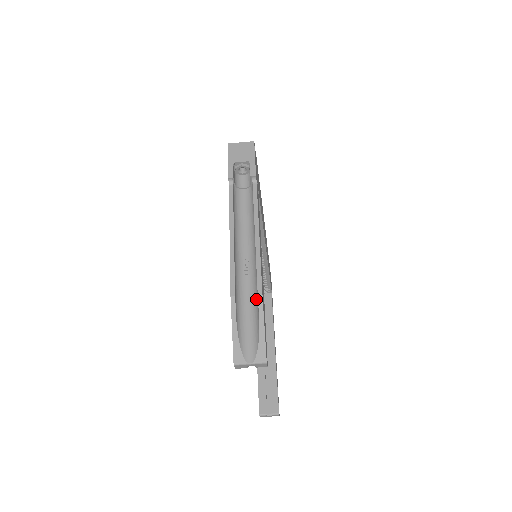
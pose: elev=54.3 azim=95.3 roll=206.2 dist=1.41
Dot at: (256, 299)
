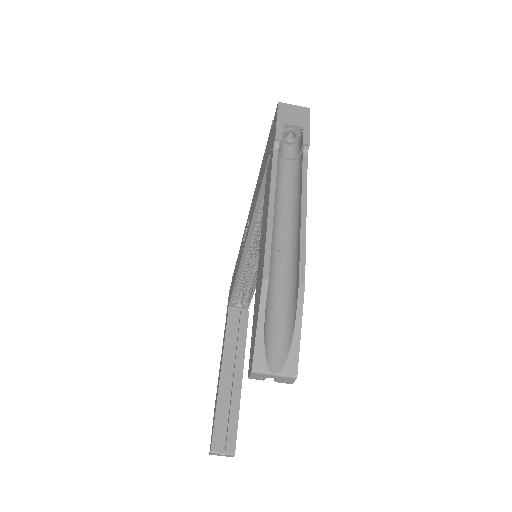
Dot at: (292, 291)
